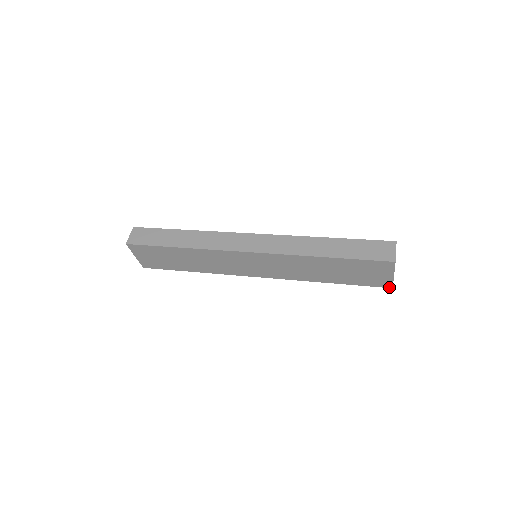
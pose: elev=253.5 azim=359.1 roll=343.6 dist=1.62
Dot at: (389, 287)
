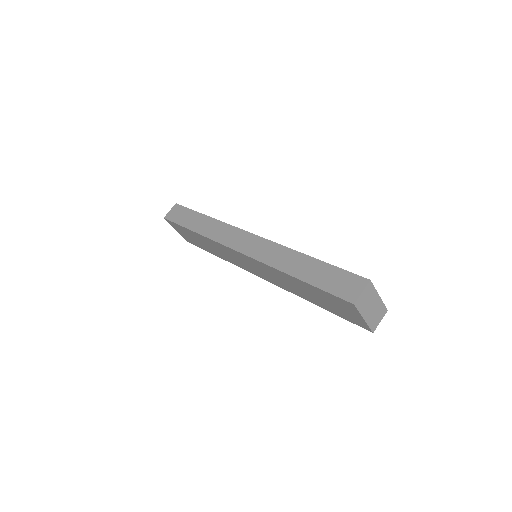
Dot at: (369, 330)
